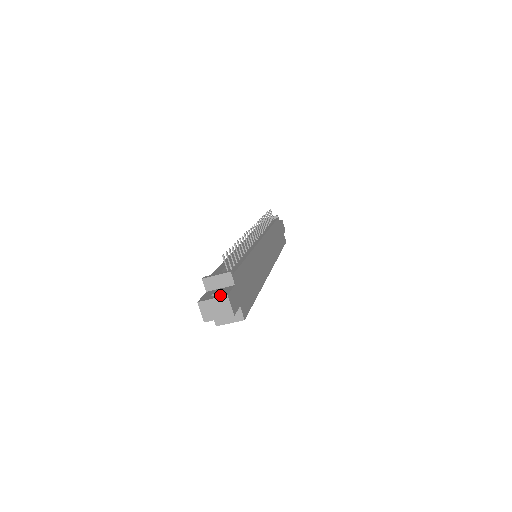
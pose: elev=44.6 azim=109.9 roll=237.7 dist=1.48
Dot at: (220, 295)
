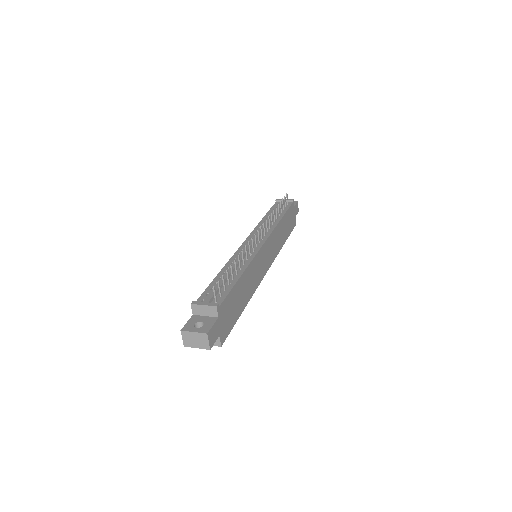
Dot at: (201, 330)
